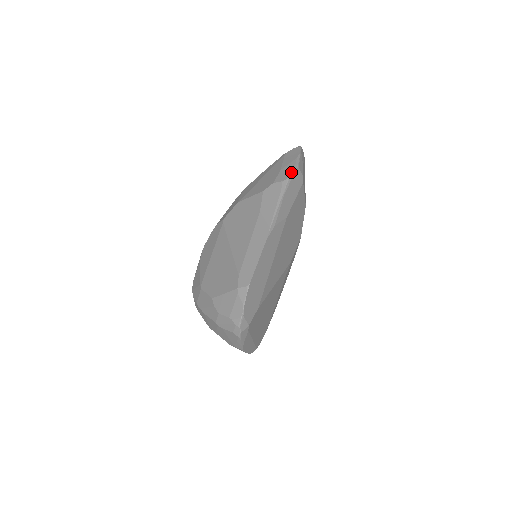
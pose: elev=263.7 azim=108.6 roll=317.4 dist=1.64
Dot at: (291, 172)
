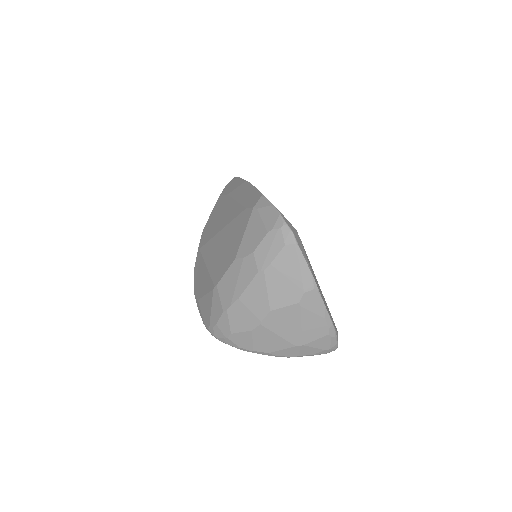
Dot at: occluded
